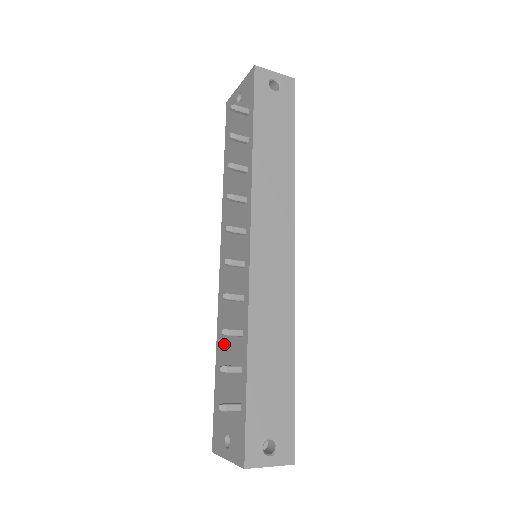
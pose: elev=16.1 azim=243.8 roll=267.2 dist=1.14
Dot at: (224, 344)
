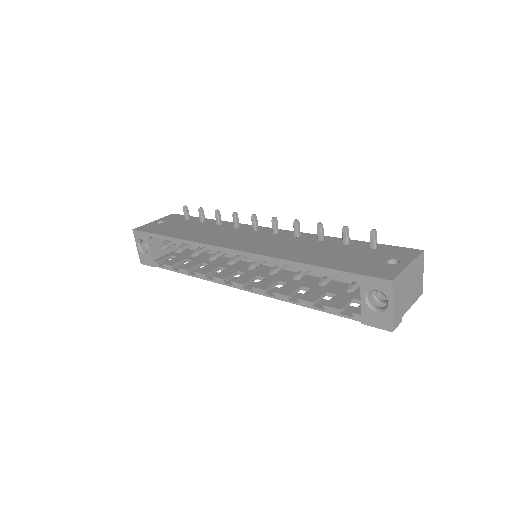
Dot at: (308, 254)
